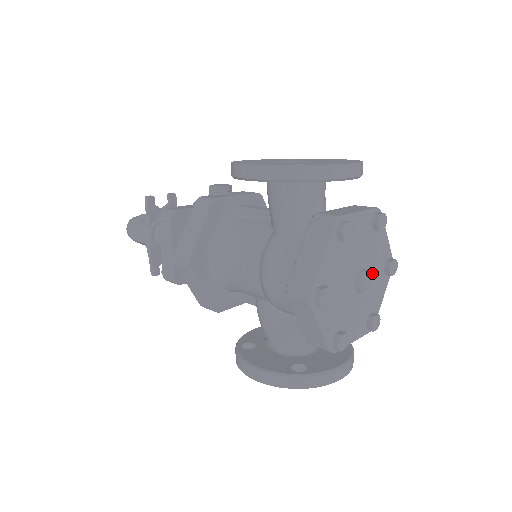
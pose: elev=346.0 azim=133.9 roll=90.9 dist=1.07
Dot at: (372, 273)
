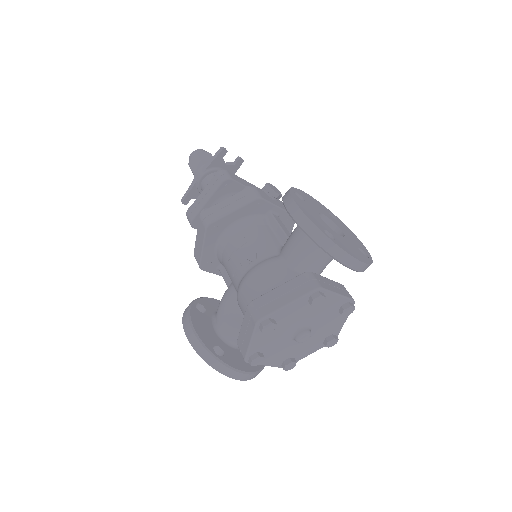
Dot at: (315, 335)
